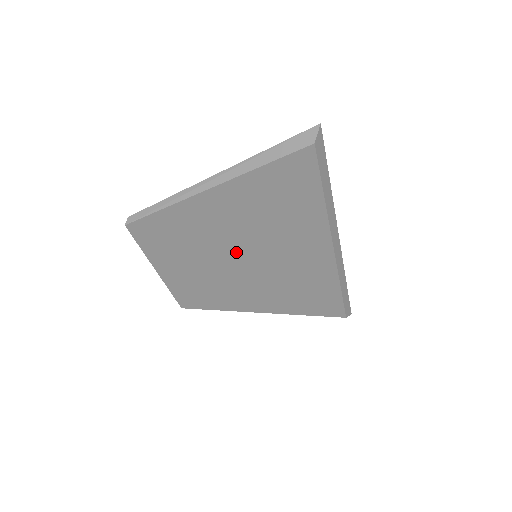
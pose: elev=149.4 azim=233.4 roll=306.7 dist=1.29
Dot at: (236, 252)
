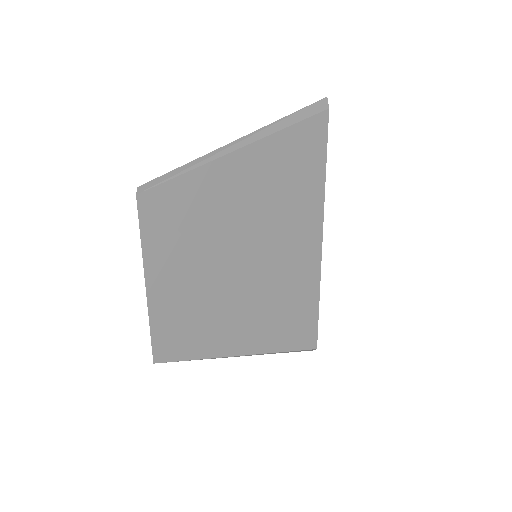
Dot at: (243, 246)
